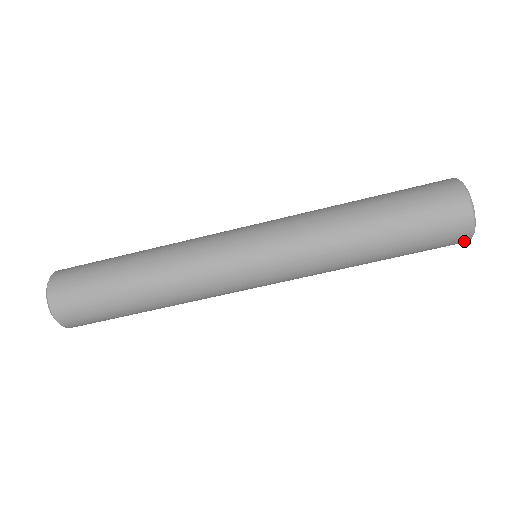
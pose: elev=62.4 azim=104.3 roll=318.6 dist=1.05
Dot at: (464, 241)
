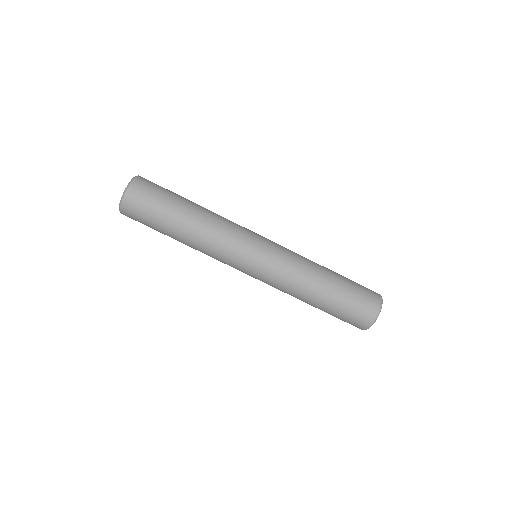
Dot at: (359, 328)
